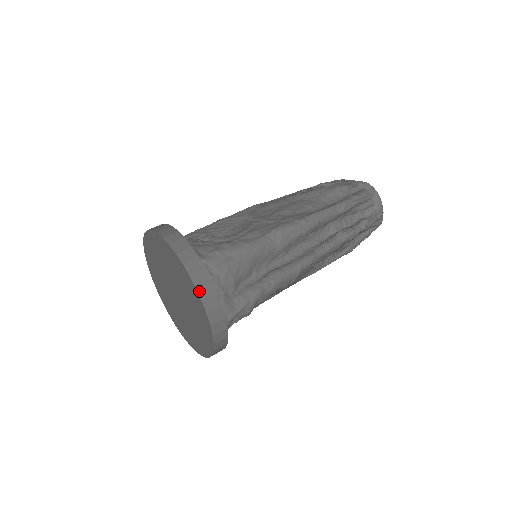
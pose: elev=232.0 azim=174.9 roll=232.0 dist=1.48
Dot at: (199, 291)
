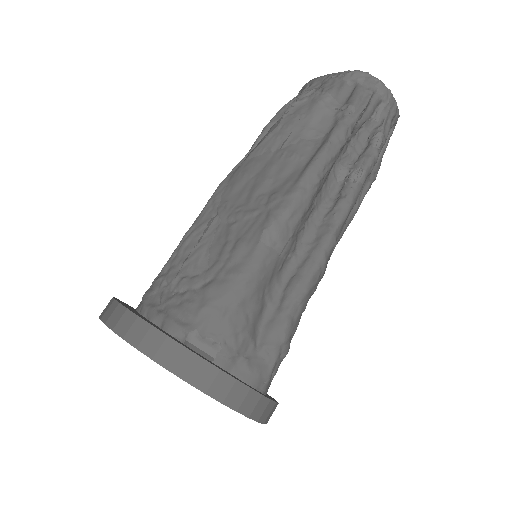
Dot at: (210, 394)
